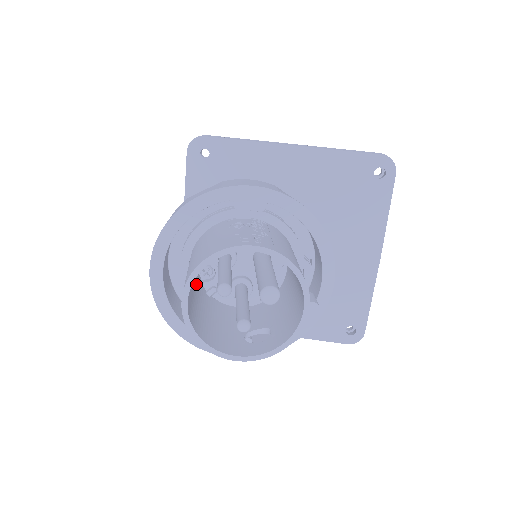
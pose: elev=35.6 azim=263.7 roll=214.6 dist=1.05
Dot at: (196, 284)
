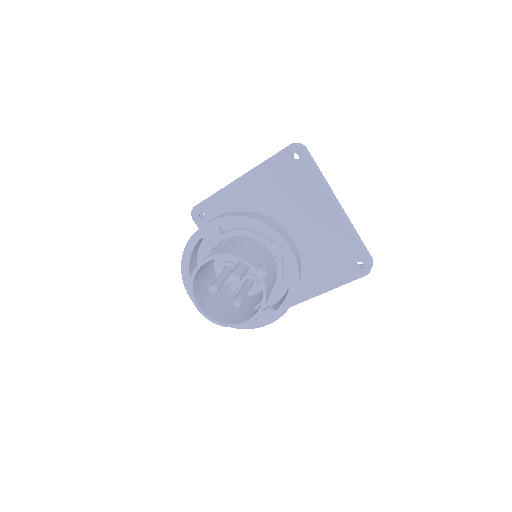
Dot at: (222, 293)
